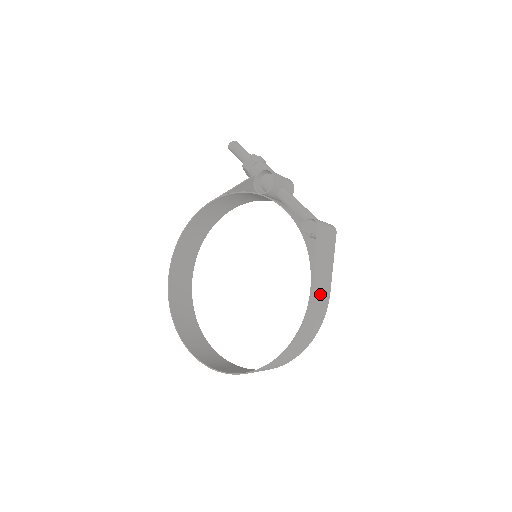
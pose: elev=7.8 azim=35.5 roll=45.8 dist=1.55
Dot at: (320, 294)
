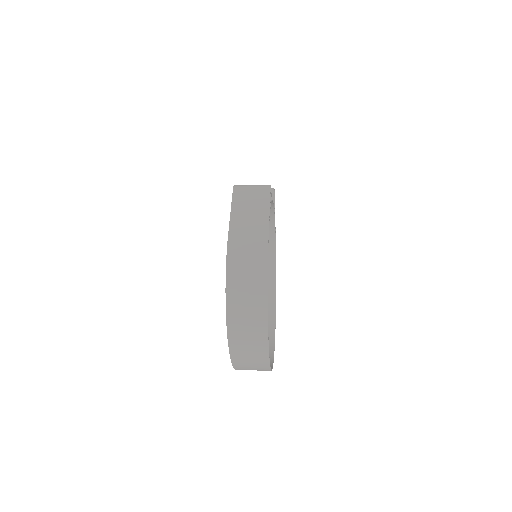
Dot at: (247, 236)
